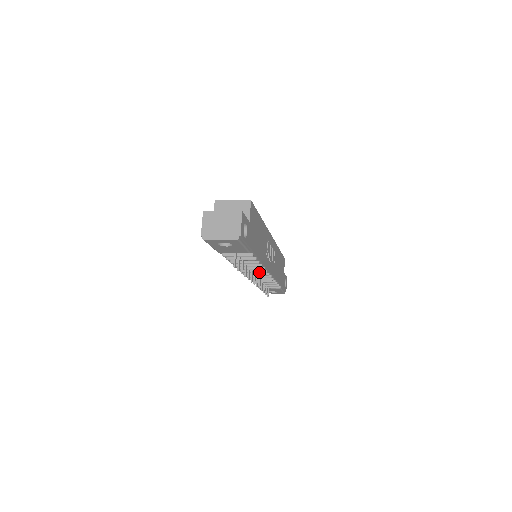
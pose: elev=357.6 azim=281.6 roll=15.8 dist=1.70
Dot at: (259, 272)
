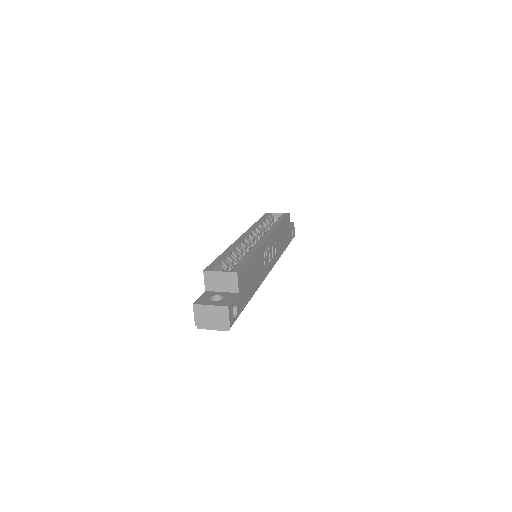
Dot at: occluded
